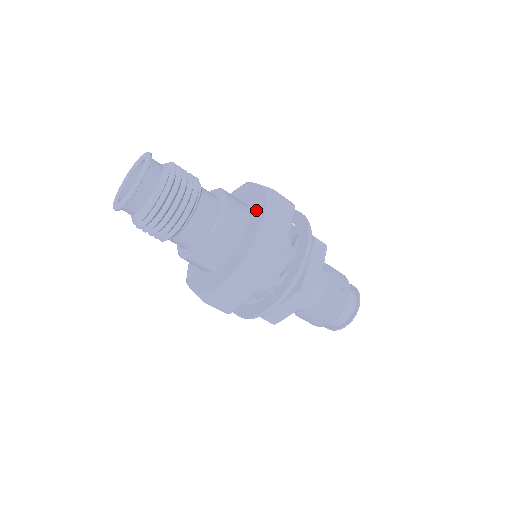
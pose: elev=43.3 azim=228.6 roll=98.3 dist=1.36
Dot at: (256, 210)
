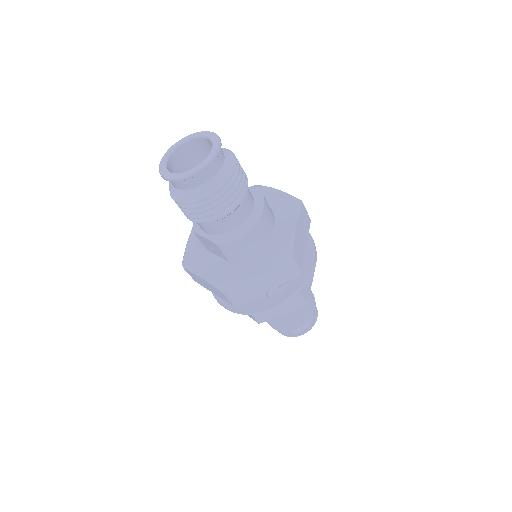
Dot at: (266, 254)
